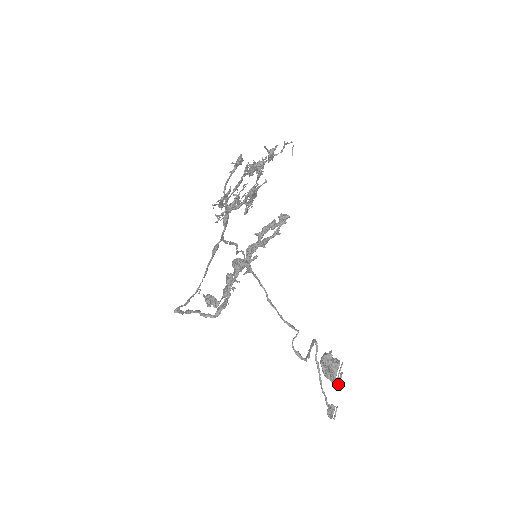
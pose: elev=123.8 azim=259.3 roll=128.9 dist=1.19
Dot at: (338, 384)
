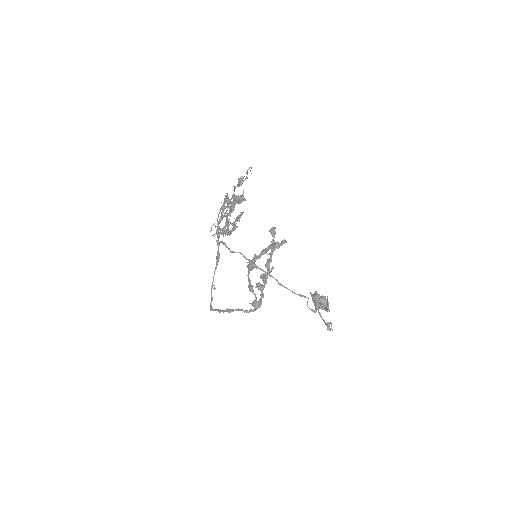
Dot at: (328, 310)
